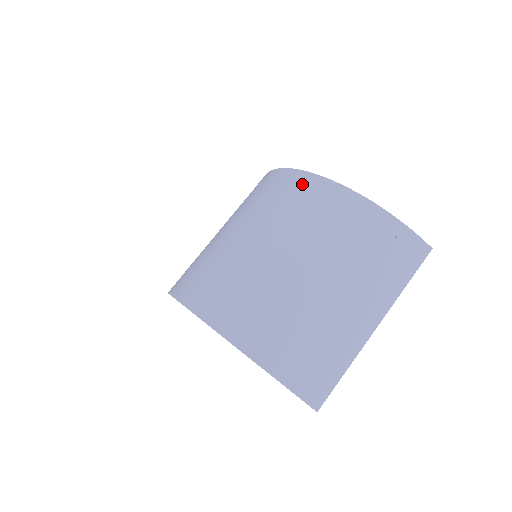
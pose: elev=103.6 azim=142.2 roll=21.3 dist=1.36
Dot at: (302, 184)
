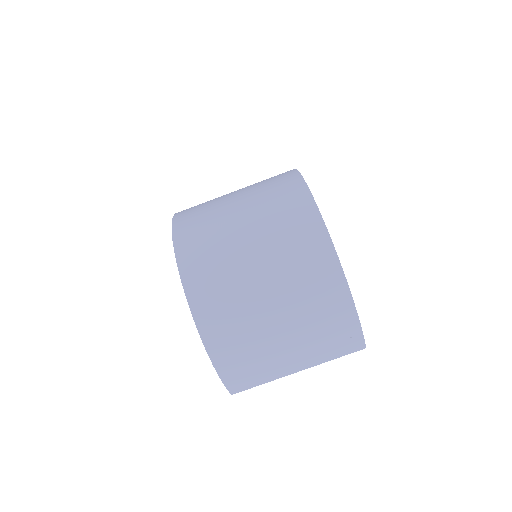
Dot at: (324, 259)
